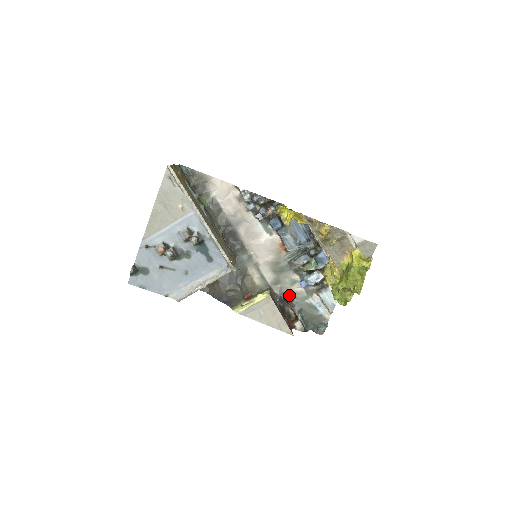
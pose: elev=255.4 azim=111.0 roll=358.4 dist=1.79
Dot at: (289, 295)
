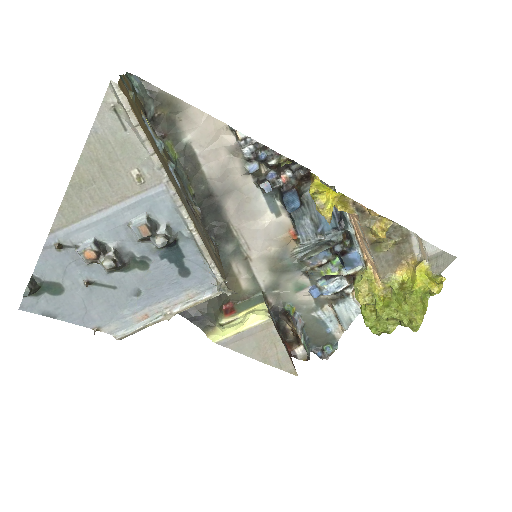
Dot at: (290, 306)
